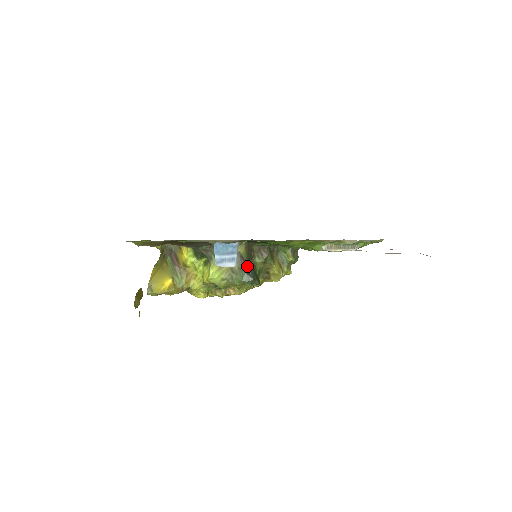
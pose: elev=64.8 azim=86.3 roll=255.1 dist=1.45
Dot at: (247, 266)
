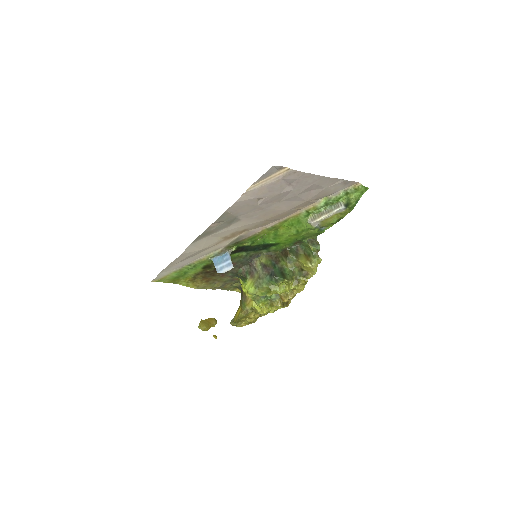
Dot at: (270, 270)
